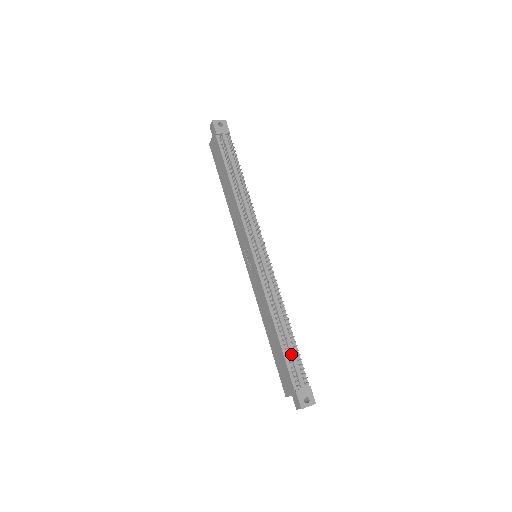
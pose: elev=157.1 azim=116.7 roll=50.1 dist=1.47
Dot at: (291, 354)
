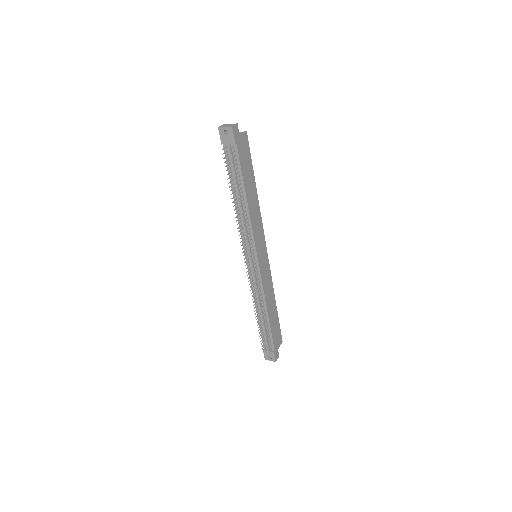
Dot at: (264, 332)
